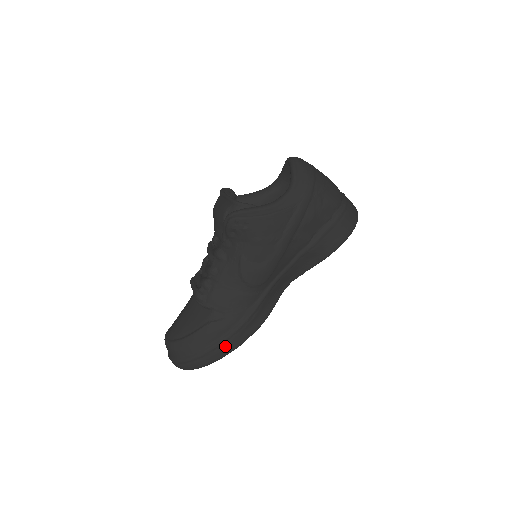
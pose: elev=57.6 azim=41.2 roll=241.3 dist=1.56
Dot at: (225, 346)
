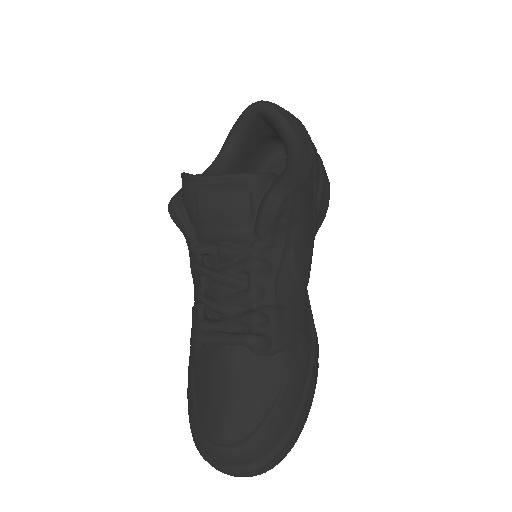
Dot at: (312, 389)
